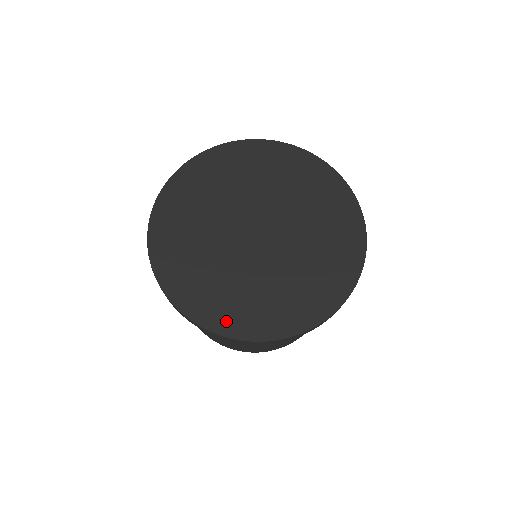
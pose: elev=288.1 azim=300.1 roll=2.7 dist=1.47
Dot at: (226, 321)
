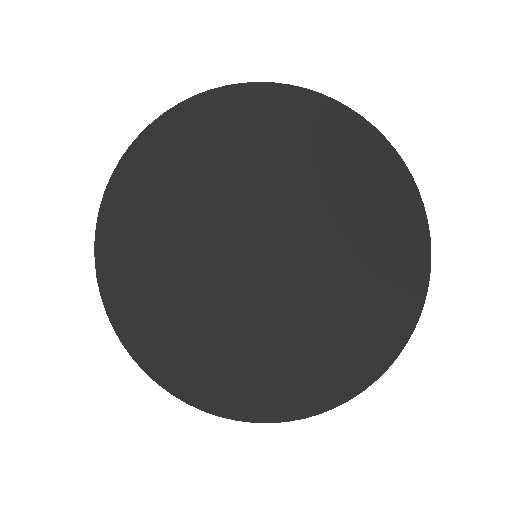
Dot at: (274, 400)
